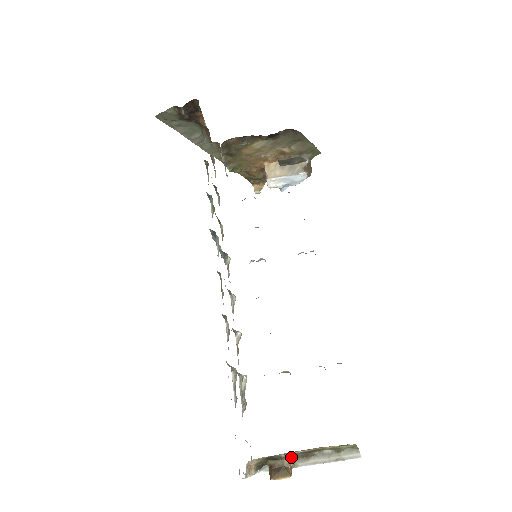
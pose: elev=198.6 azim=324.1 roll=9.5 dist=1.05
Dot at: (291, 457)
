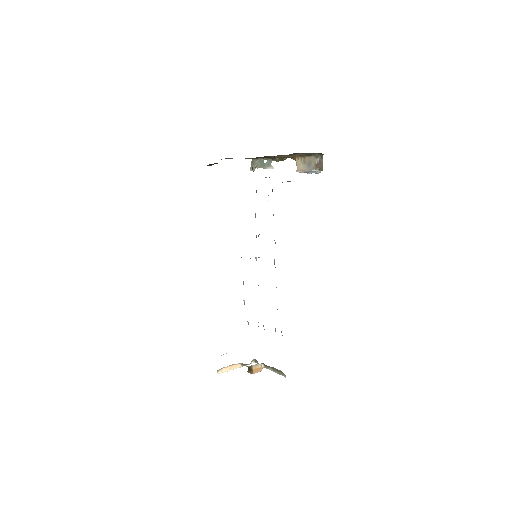
Dot at: (263, 364)
